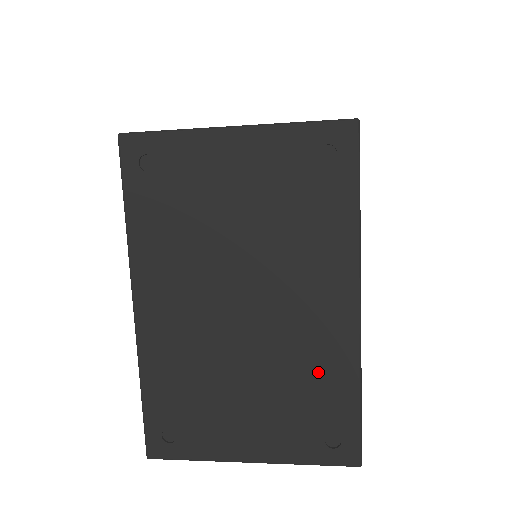
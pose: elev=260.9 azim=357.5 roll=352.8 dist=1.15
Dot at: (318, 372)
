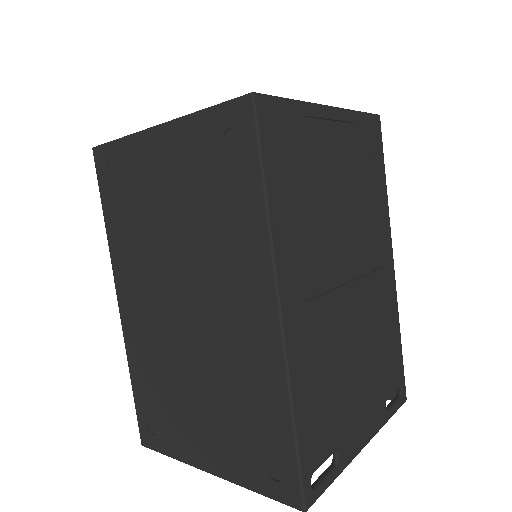
Dot at: (251, 388)
